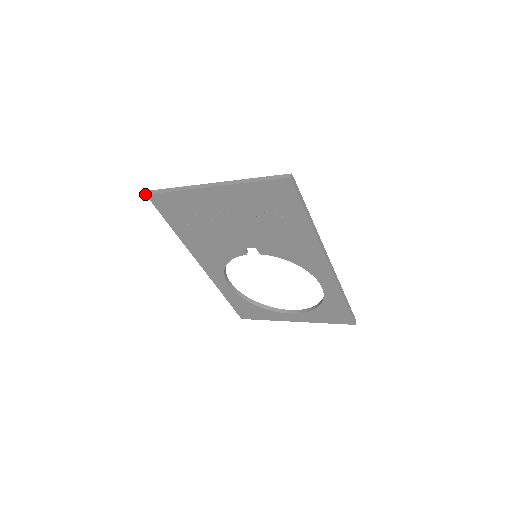
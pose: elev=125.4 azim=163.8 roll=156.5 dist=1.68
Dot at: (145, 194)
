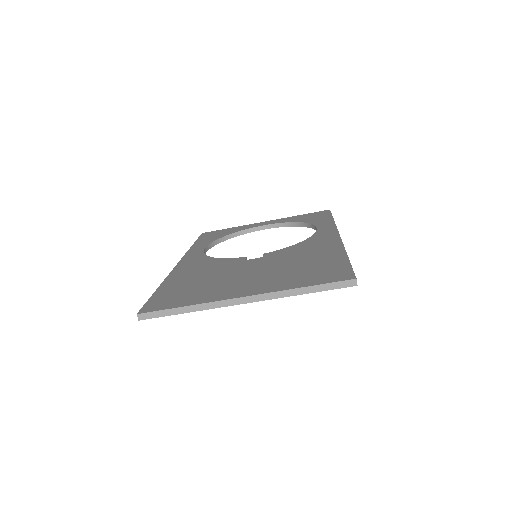
Dot at: occluded
